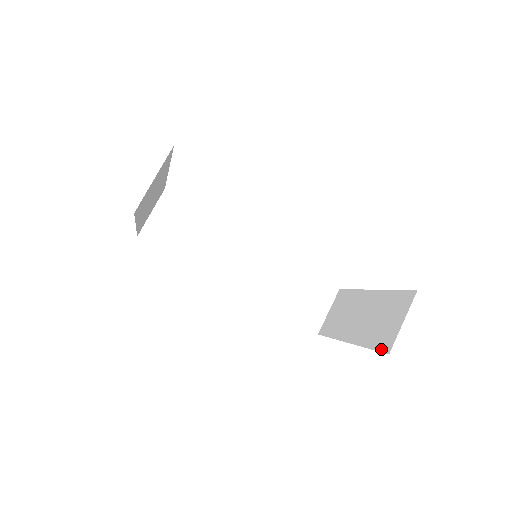
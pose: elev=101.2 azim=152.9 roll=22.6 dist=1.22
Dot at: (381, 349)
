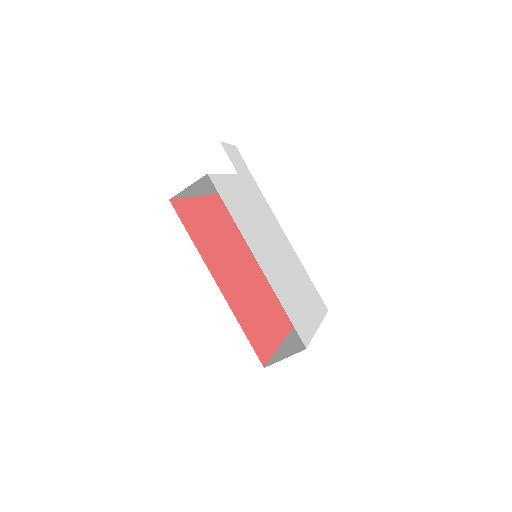
Dot at: (269, 362)
